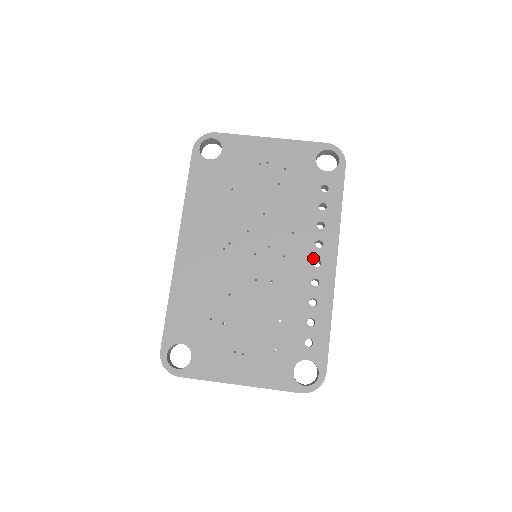
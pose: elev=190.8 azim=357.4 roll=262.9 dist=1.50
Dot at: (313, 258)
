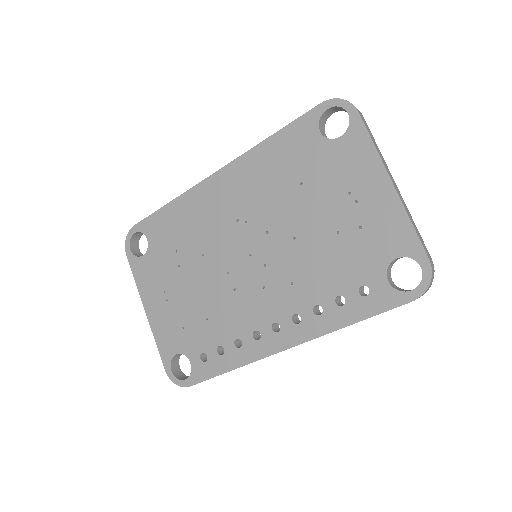
Dot at: (279, 320)
